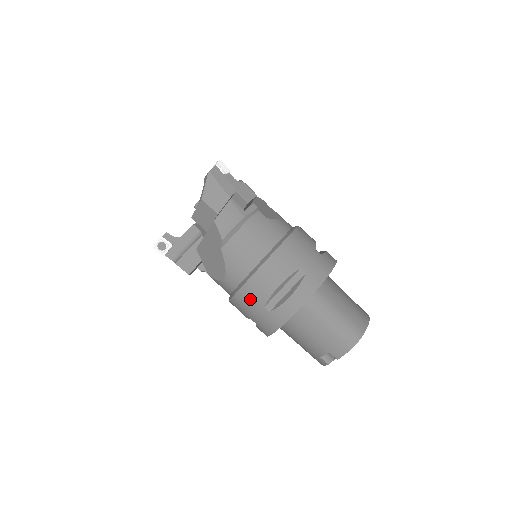
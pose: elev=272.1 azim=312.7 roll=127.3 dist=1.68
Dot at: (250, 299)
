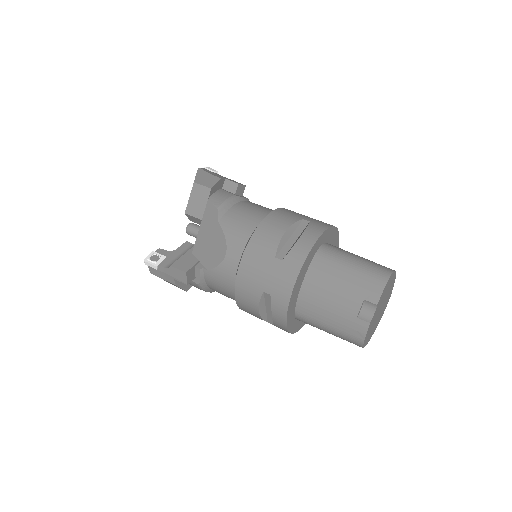
Dot at: (258, 256)
